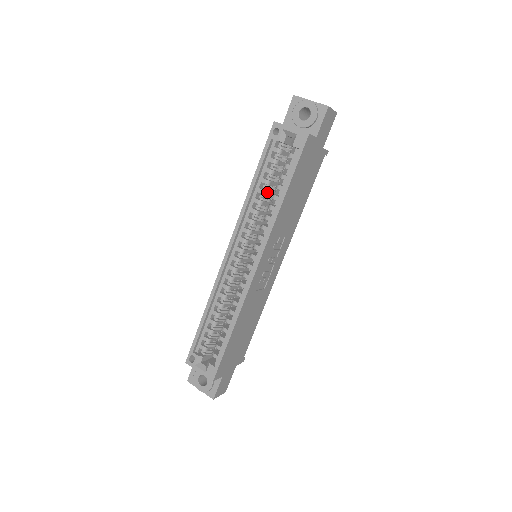
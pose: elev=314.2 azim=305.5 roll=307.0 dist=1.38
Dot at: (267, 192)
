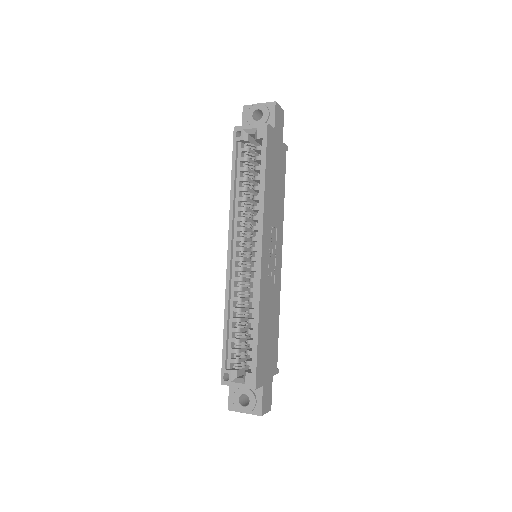
Dot at: (247, 188)
